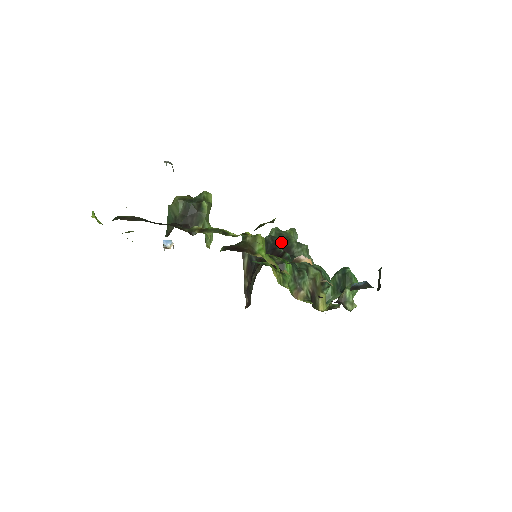
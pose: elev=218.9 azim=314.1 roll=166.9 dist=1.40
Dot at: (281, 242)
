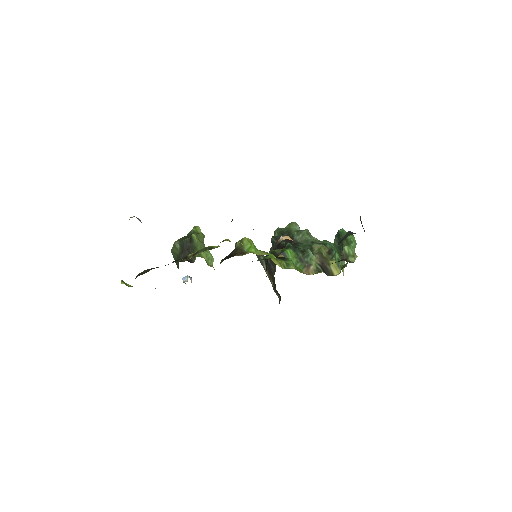
Dot at: occluded
